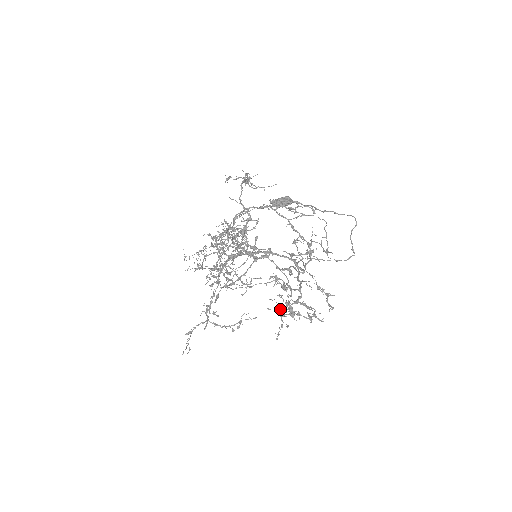
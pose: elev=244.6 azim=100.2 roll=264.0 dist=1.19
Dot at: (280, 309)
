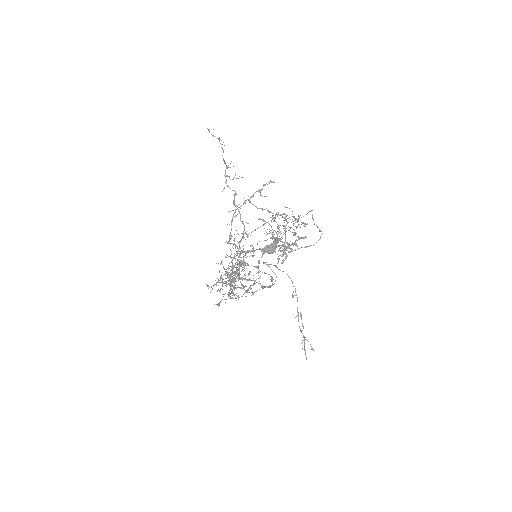
Dot at: occluded
